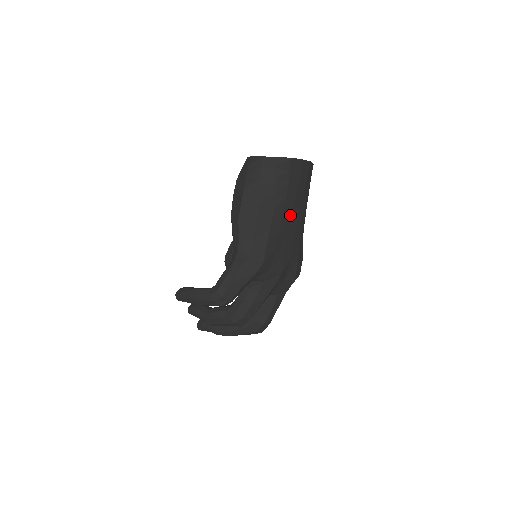
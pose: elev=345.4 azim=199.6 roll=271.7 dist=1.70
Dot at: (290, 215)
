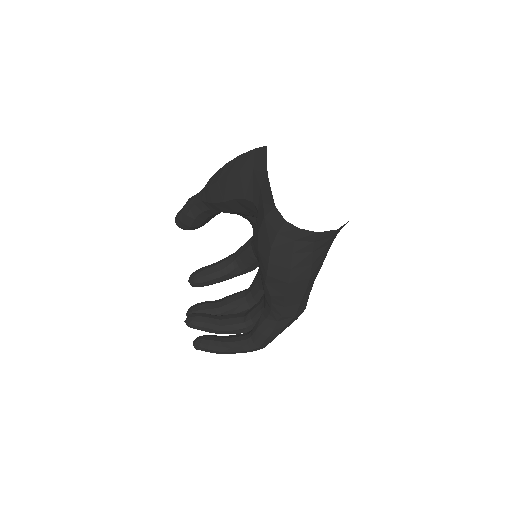
Dot at: occluded
